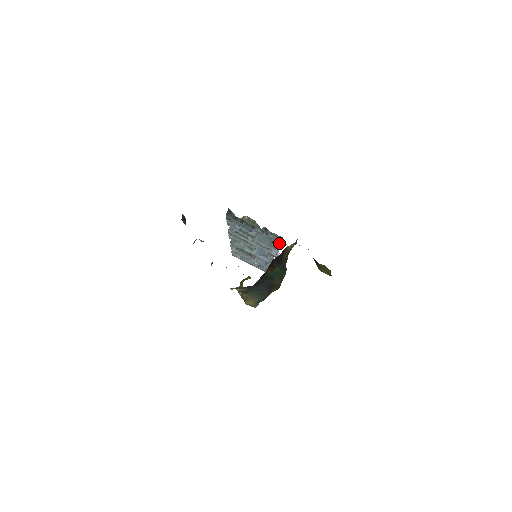
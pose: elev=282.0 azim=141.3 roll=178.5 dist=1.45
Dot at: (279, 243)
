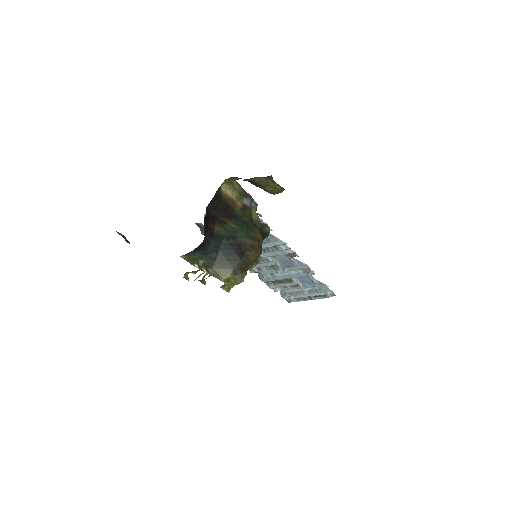
Dot at: occluded
